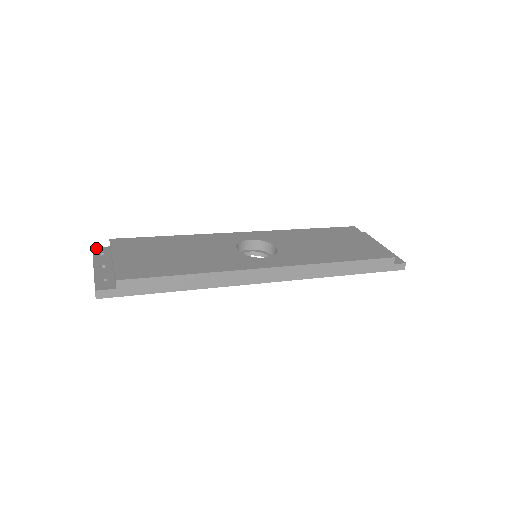
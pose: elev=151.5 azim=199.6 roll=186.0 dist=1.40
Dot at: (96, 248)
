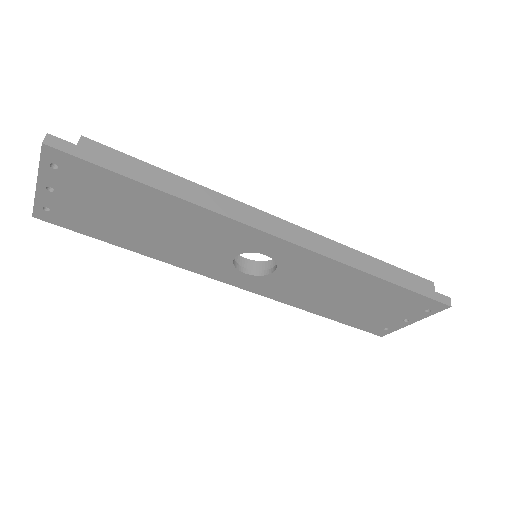
Dot at: occluded
